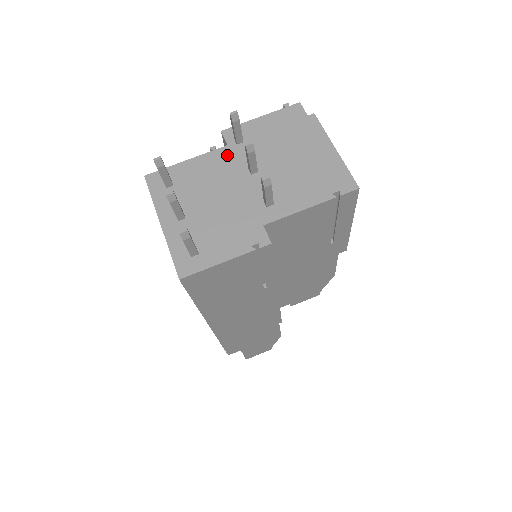
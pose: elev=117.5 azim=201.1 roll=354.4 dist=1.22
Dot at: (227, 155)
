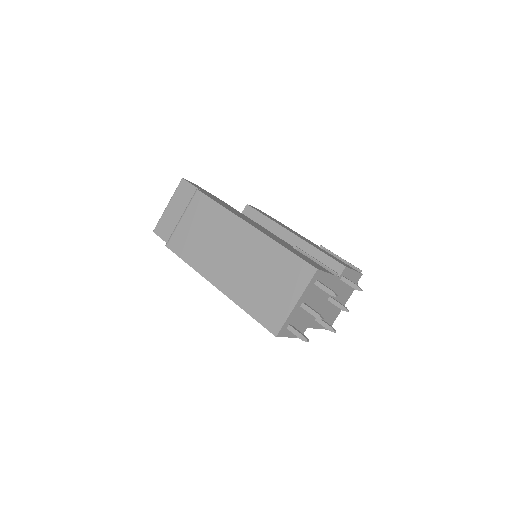
Dot at: (335, 283)
